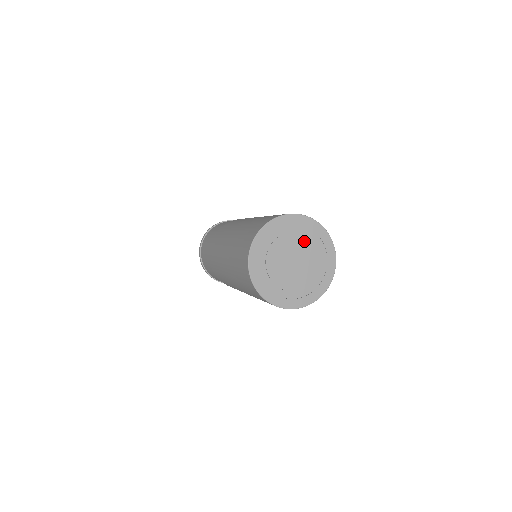
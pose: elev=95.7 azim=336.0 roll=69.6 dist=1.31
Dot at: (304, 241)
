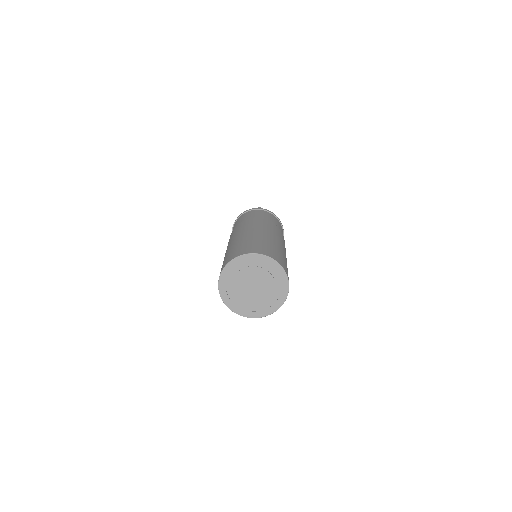
Dot at: (256, 271)
